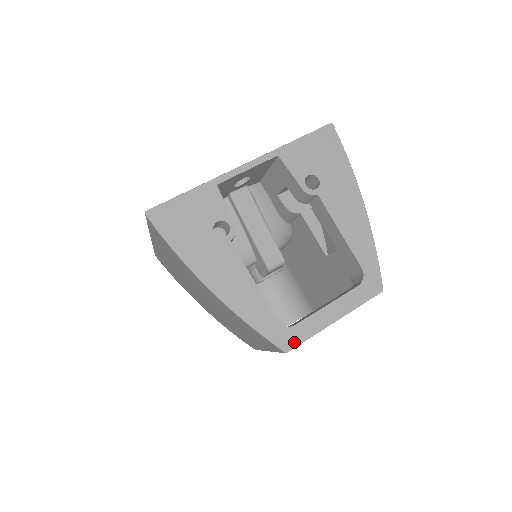
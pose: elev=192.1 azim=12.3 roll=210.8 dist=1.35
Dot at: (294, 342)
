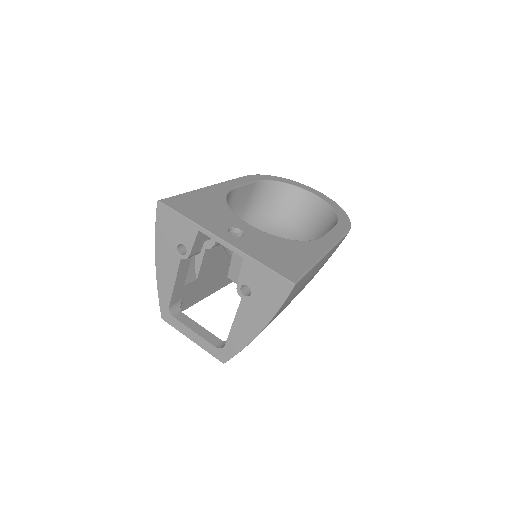
Dot at: (168, 320)
